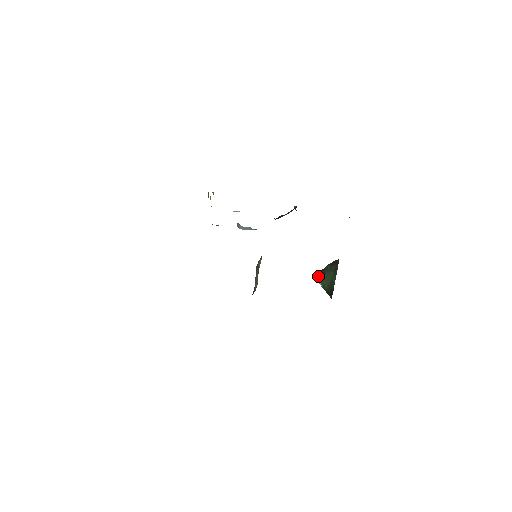
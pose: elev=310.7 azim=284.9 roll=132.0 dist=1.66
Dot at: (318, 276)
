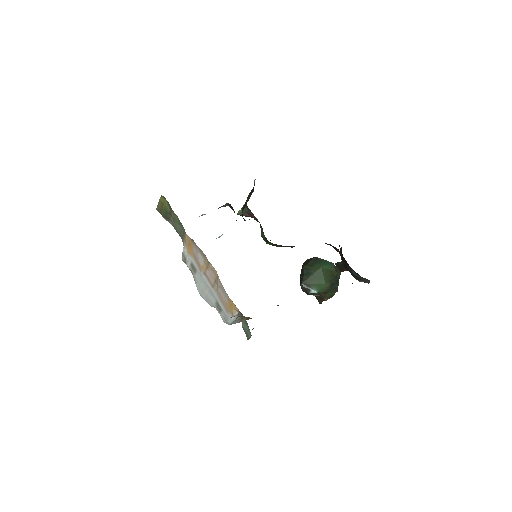
Dot at: (305, 284)
